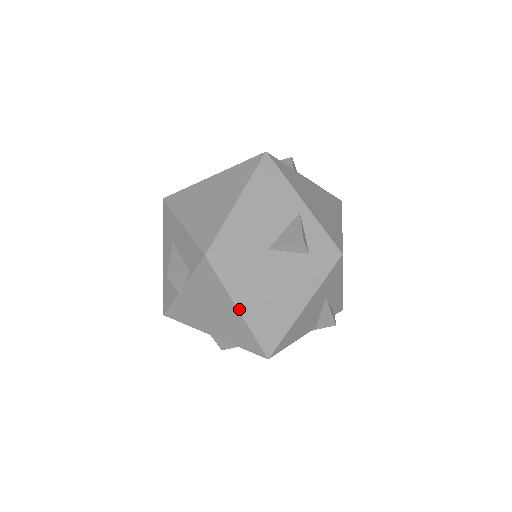
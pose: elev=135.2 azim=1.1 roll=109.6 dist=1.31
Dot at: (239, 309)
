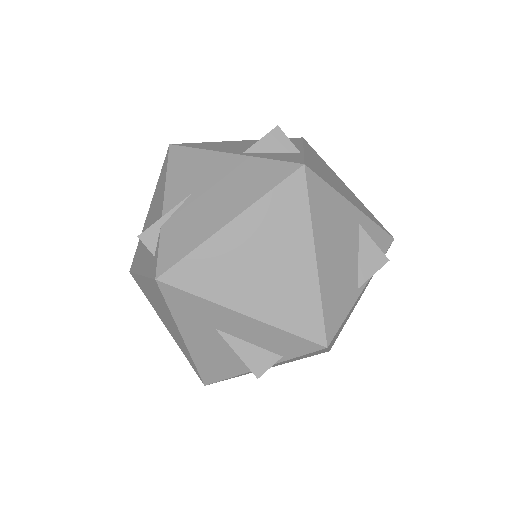
Dot at: (329, 348)
